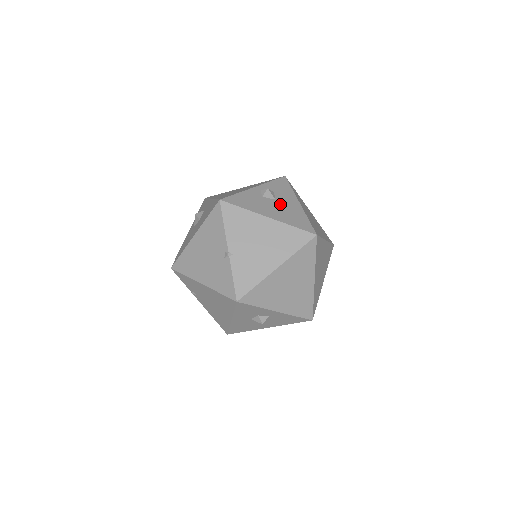
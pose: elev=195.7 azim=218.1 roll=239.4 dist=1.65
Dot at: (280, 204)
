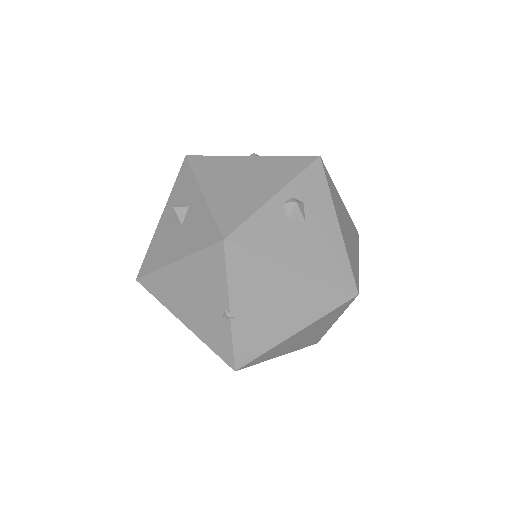
Dot at: (312, 232)
